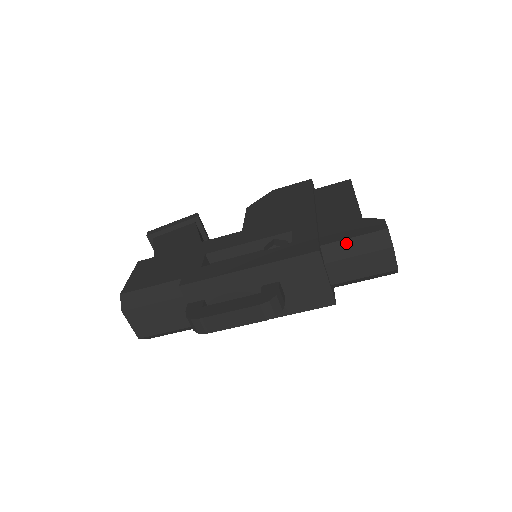
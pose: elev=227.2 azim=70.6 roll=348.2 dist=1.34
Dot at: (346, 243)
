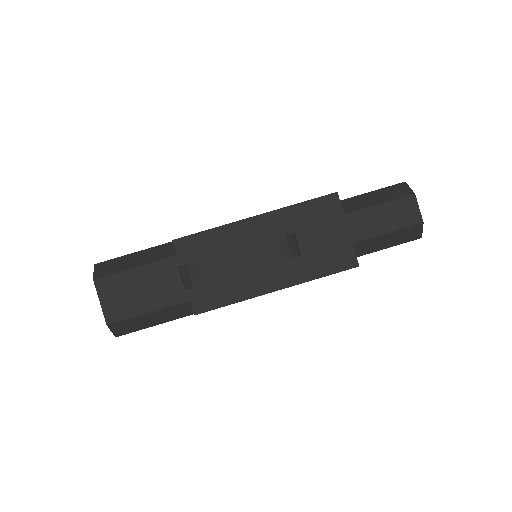
Dot at: (363, 197)
